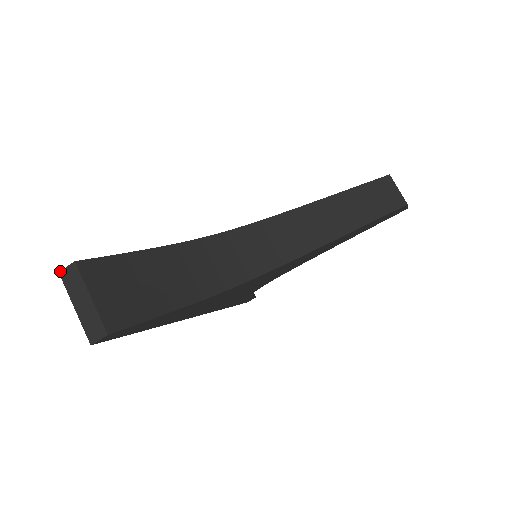
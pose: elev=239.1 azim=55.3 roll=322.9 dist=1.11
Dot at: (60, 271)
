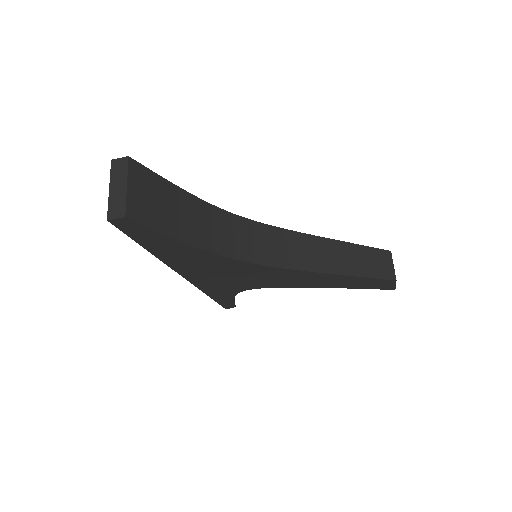
Dot at: (113, 159)
